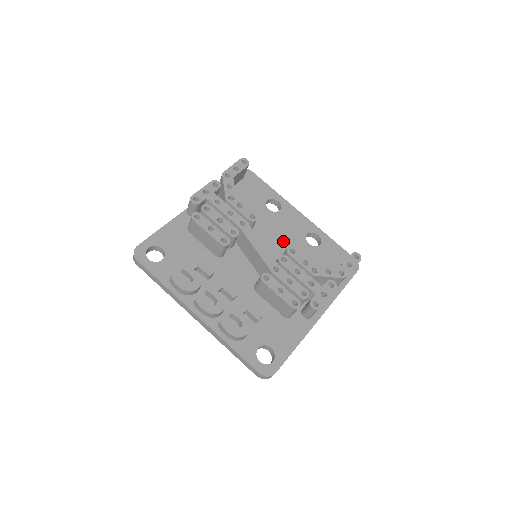
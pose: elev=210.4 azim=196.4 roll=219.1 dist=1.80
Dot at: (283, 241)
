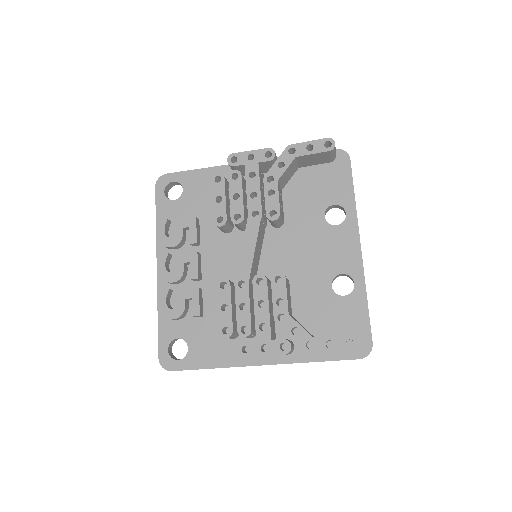
Dot at: (304, 261)
